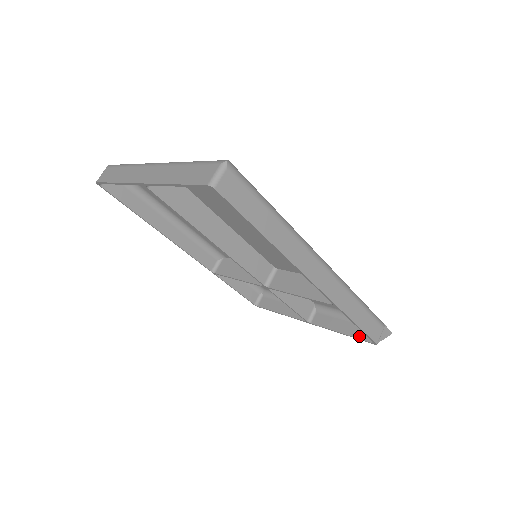
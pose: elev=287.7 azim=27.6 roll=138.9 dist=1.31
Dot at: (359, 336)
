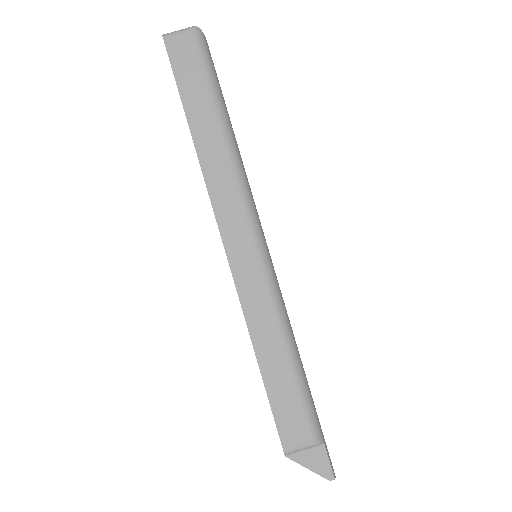
Dot at: occluded
